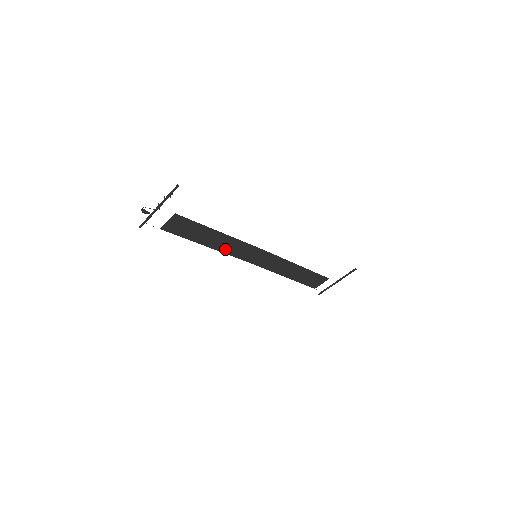
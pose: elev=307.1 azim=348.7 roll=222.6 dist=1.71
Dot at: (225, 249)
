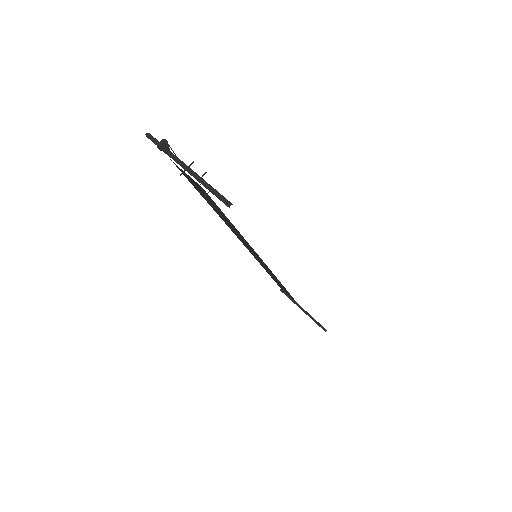
Dot at: occluded
